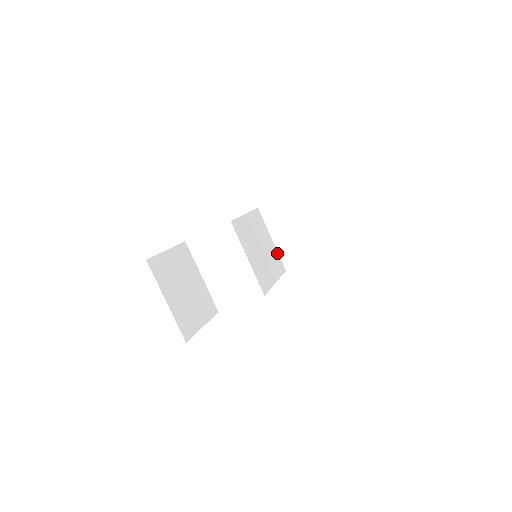
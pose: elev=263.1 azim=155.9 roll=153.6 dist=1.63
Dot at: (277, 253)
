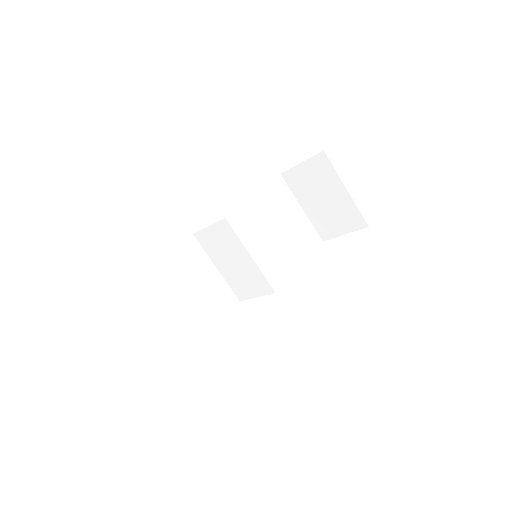
Dot at: (309, 223)
